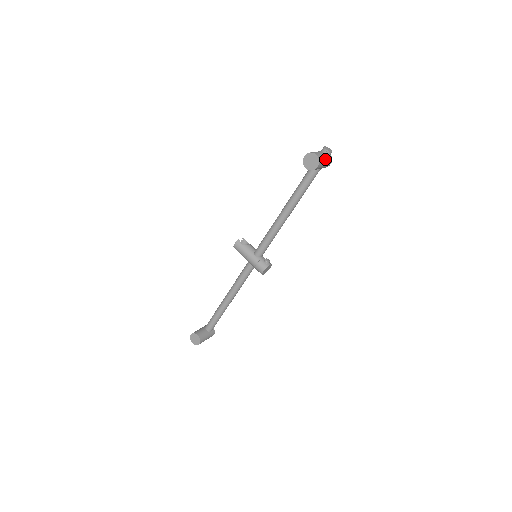
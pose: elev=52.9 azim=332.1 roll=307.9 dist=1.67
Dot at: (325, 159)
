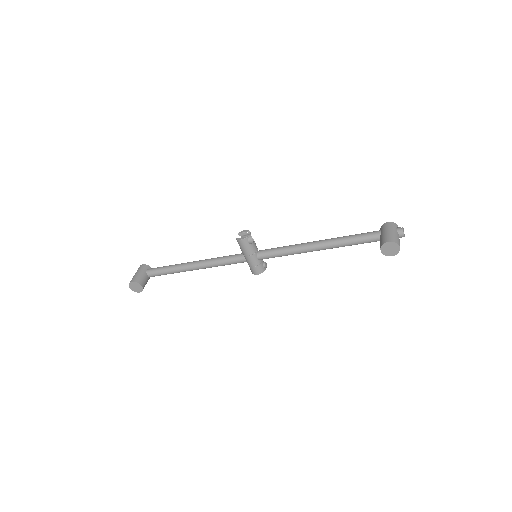
Dot at: occluded
